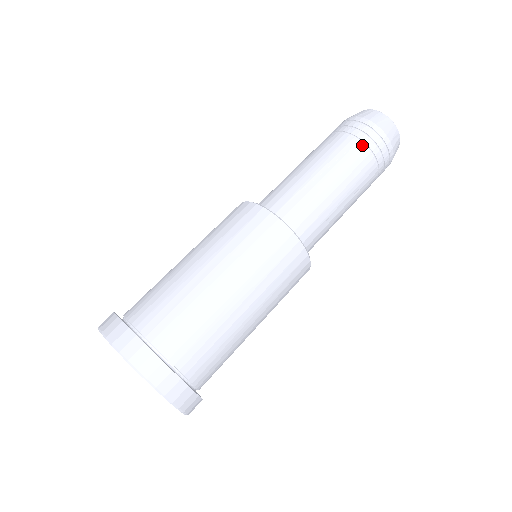
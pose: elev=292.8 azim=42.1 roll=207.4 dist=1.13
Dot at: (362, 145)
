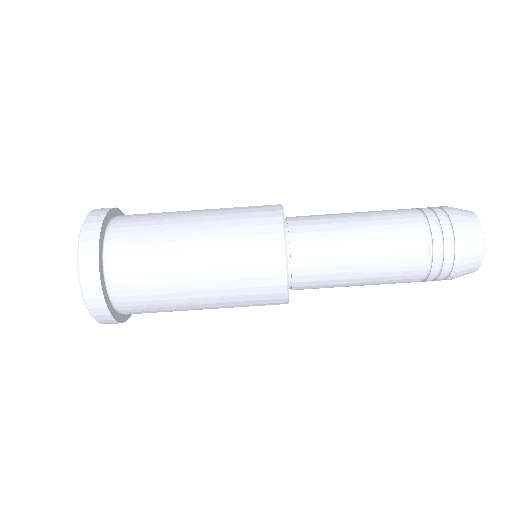
Dot at: (427, 265)
